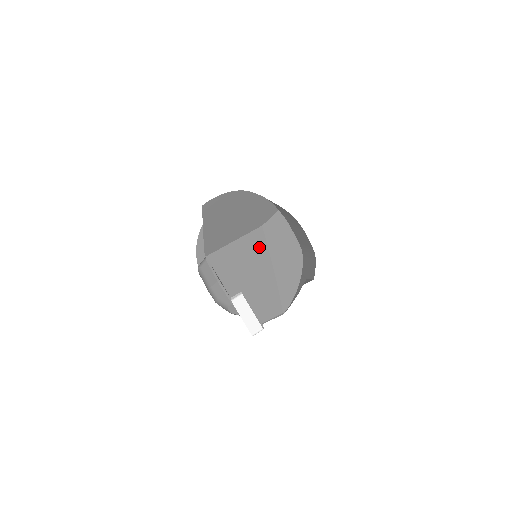
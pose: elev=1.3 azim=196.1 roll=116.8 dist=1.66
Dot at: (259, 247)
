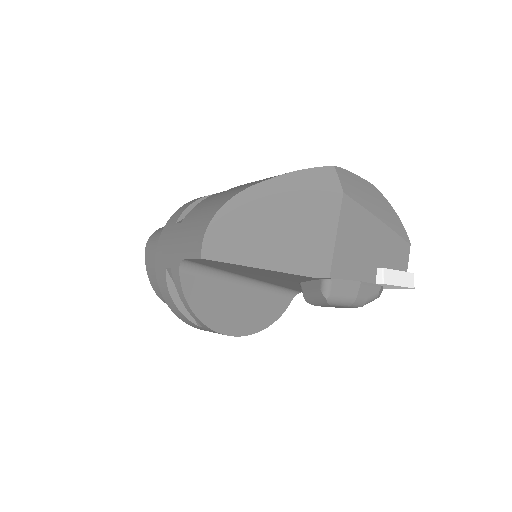
Dot at: (357, 214)
